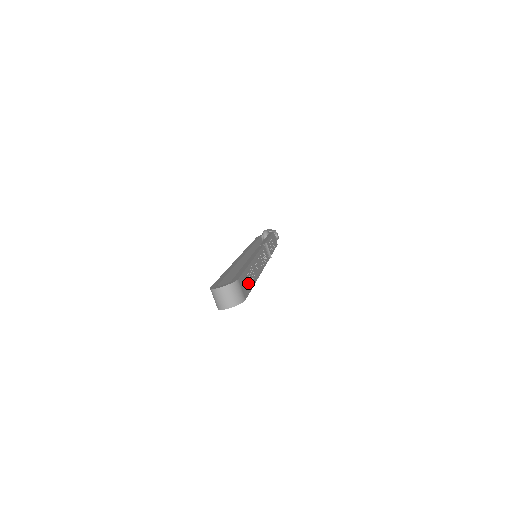
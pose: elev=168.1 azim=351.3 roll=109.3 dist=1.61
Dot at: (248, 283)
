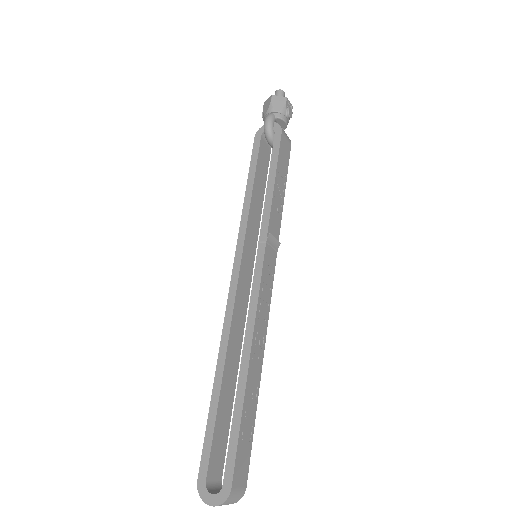
Dot at: (247, 439)
